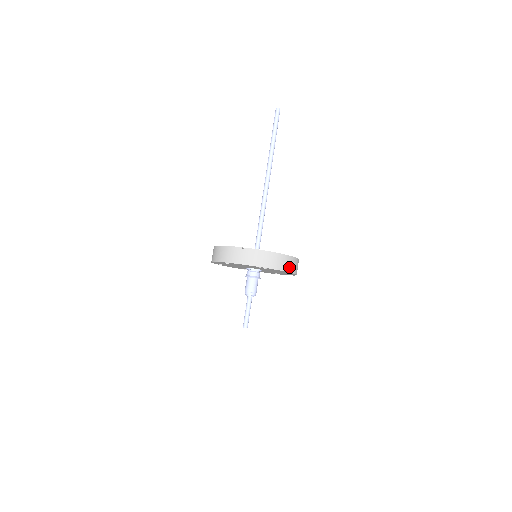
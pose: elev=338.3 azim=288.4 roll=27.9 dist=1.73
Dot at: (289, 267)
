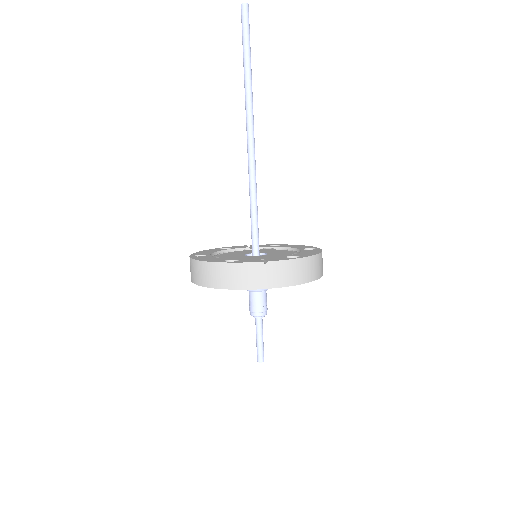
Dot at: (321, 268)
